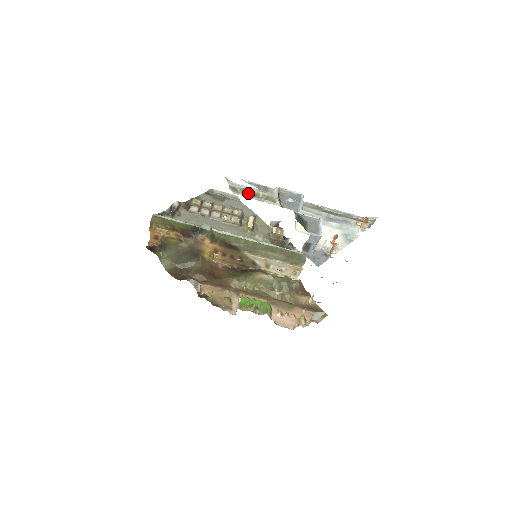
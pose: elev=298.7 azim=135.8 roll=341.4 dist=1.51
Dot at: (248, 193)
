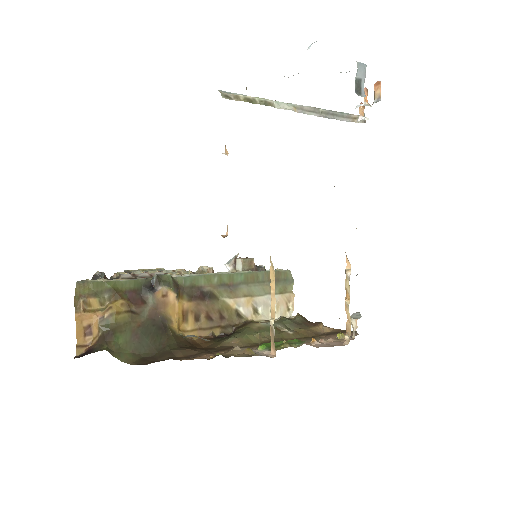
Dot at: (244, 100)
